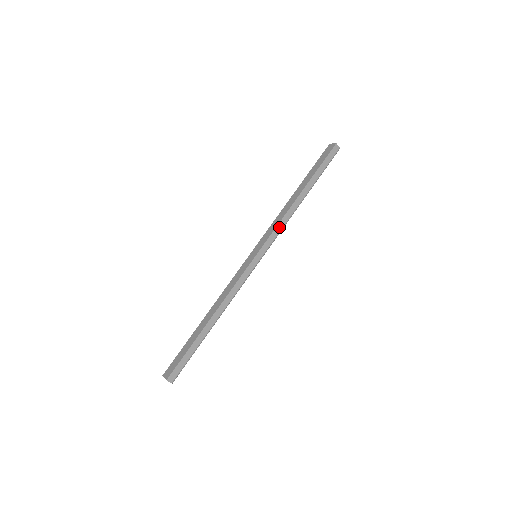
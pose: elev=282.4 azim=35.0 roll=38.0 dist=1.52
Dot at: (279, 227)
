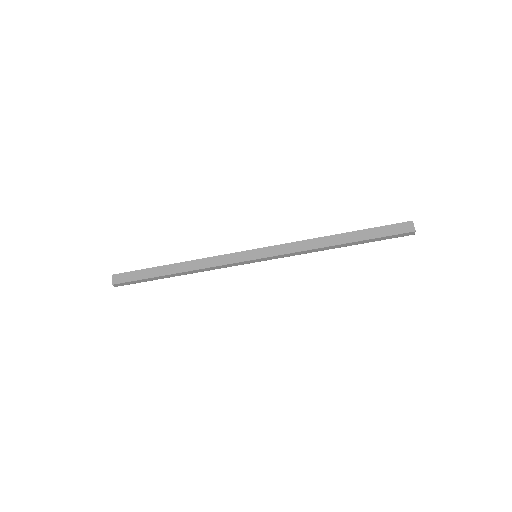
Dot at: (295, 254)
